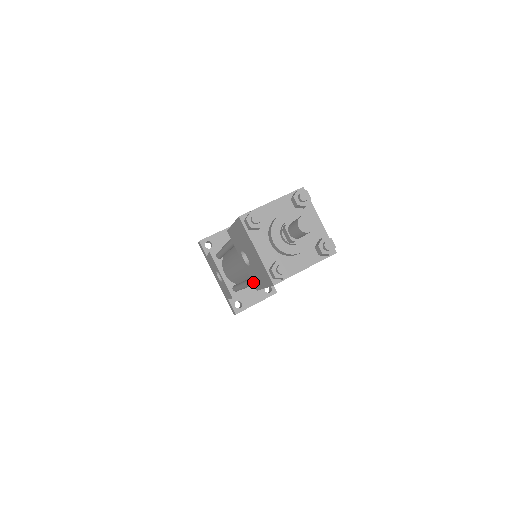
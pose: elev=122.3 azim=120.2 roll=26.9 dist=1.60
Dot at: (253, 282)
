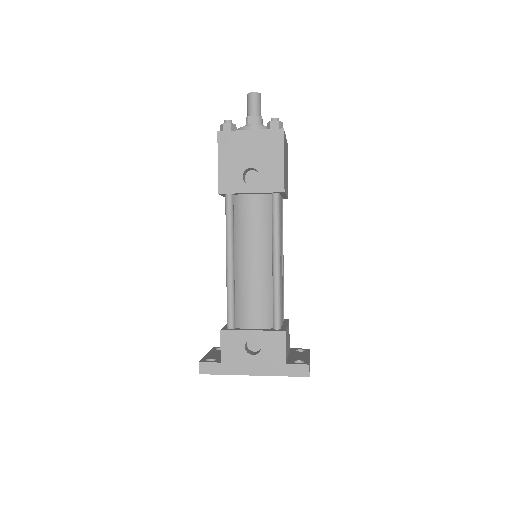
Dot at: (275, 190)
